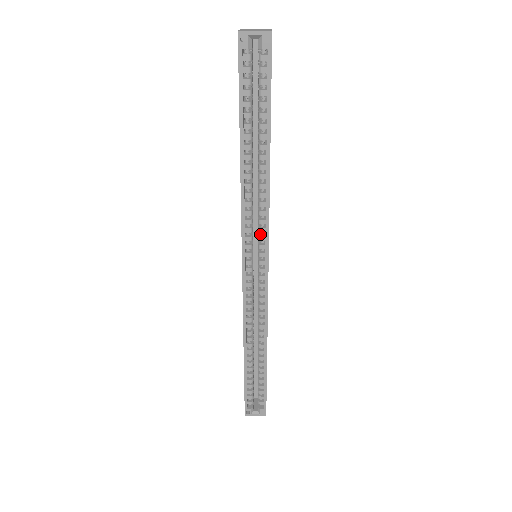
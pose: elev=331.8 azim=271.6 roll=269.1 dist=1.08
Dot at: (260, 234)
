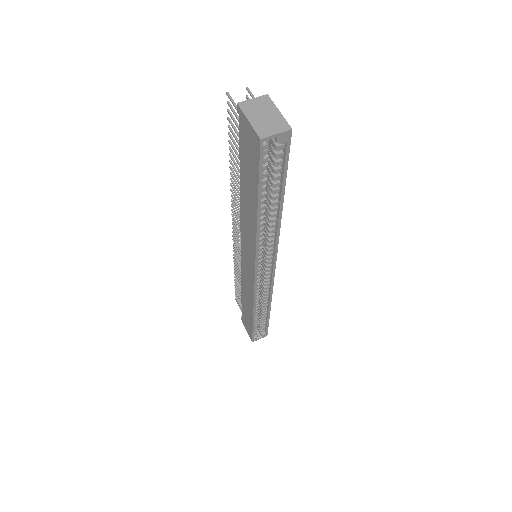
Dot at: (267, 251)
